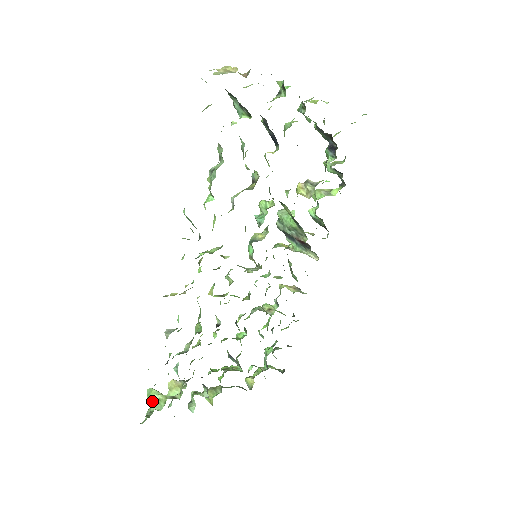
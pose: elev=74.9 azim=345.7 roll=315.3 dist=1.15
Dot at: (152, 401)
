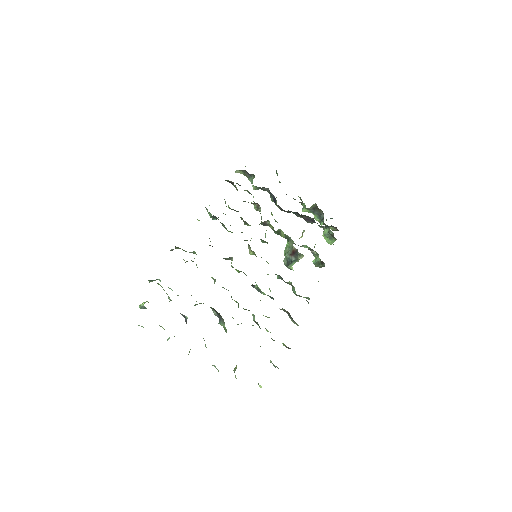
Dot at: (140, 305)
